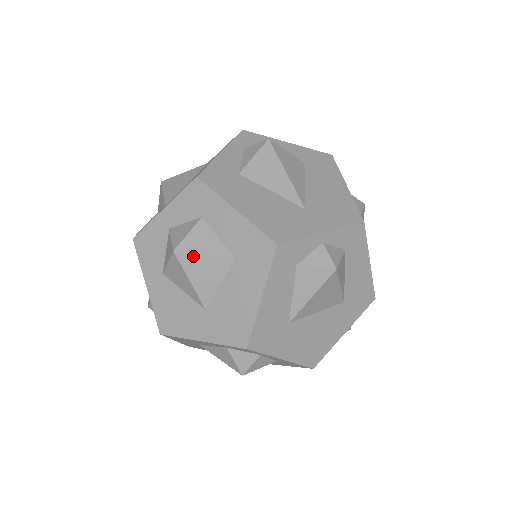
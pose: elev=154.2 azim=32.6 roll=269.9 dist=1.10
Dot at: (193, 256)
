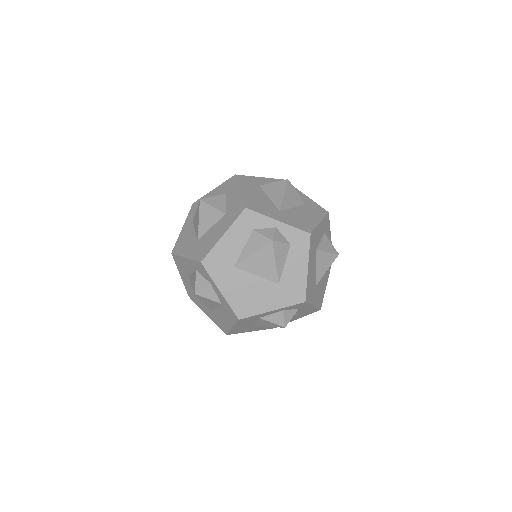
Dot at: (207, 206)
